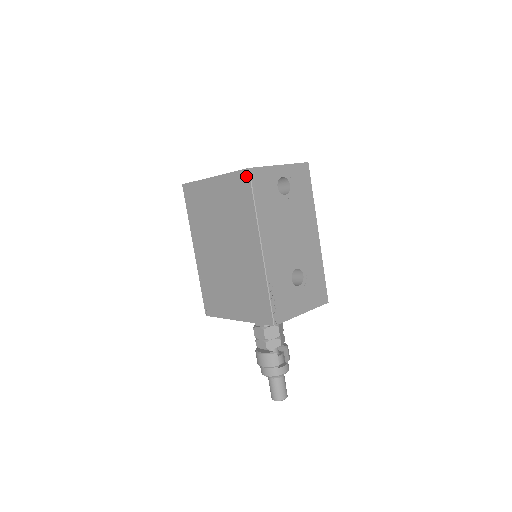
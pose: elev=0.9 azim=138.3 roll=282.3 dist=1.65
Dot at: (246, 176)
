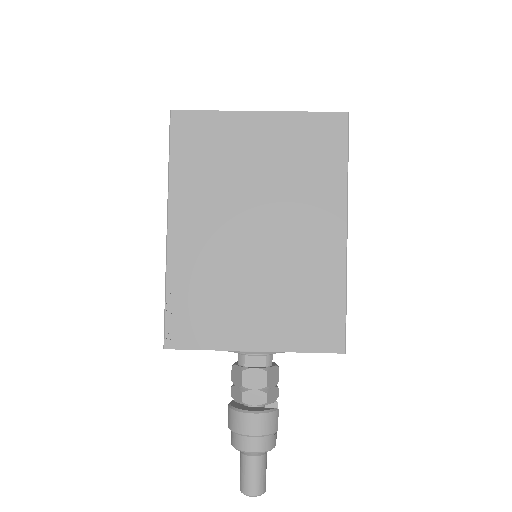
Dot at: (341, 122)
